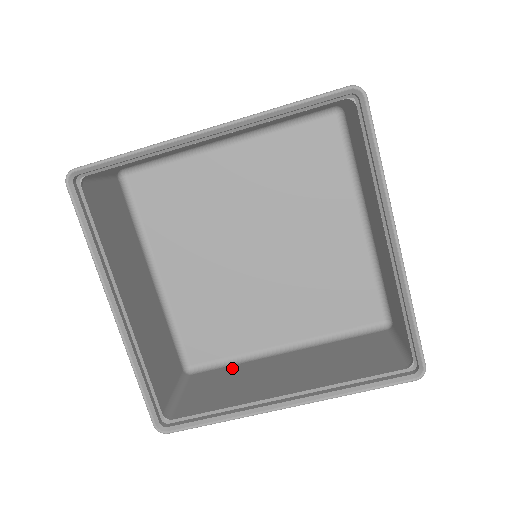
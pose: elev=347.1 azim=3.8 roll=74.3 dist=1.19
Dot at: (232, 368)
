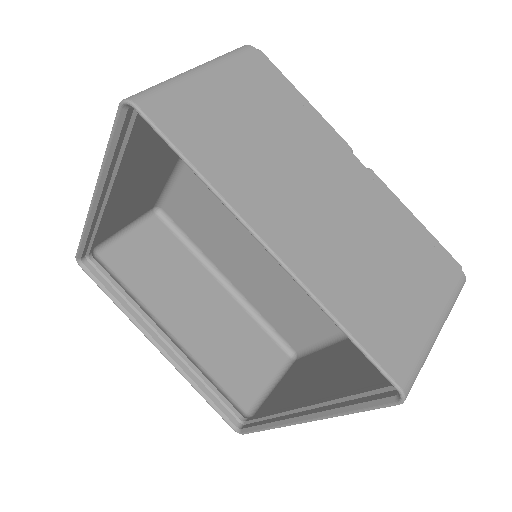
Dot at: (316, 355)
